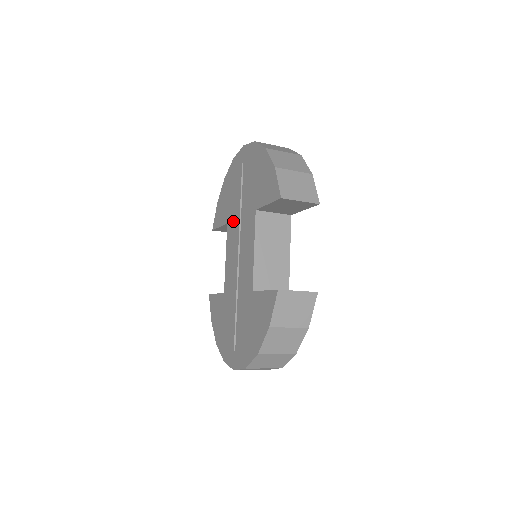
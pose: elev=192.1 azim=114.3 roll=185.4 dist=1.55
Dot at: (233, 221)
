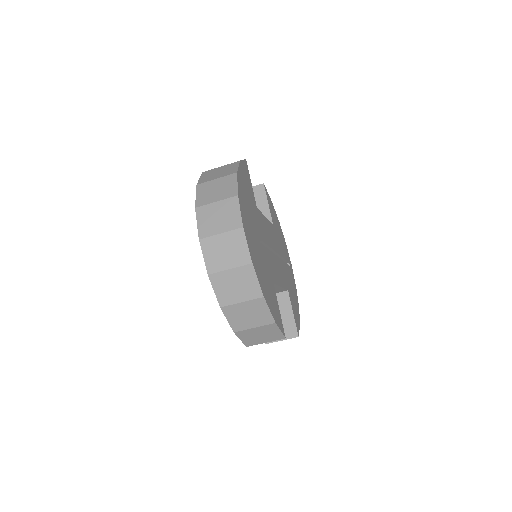
Dot at: occluded
